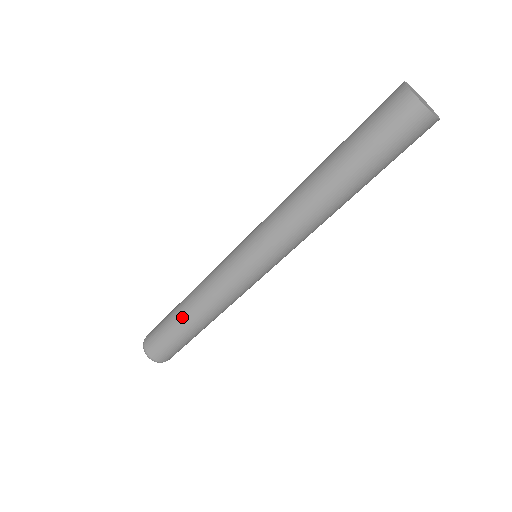
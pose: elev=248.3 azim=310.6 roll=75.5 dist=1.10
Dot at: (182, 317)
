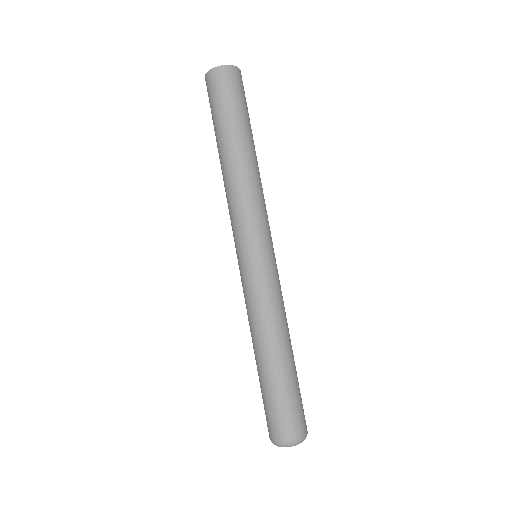
Dot at: (266, 363)
